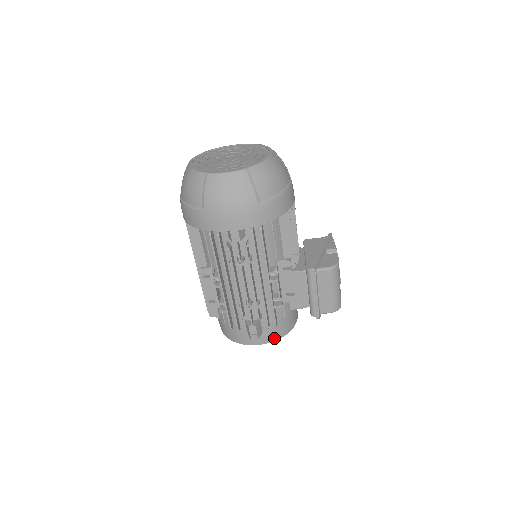
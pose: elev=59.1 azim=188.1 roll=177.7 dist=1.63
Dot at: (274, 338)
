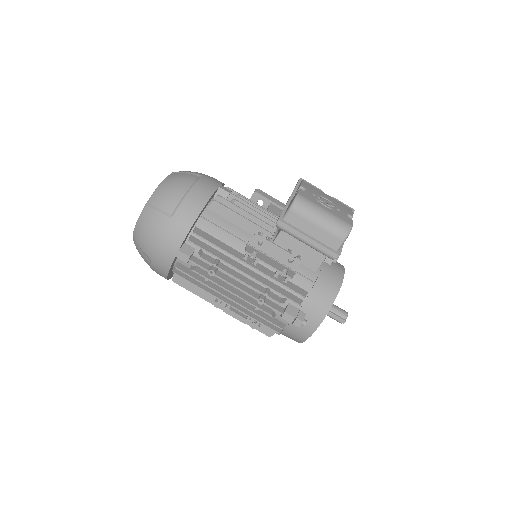
Dot at: (324, 309)
